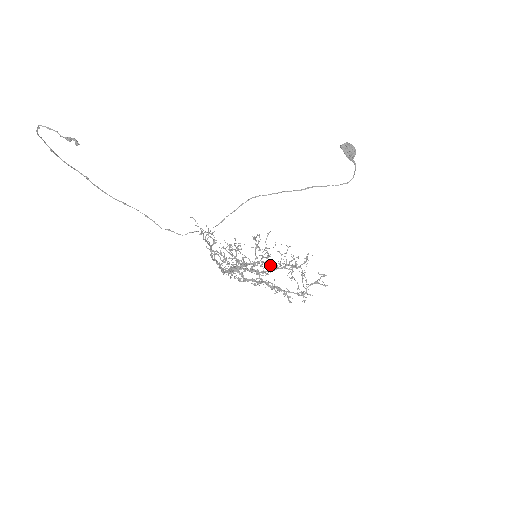
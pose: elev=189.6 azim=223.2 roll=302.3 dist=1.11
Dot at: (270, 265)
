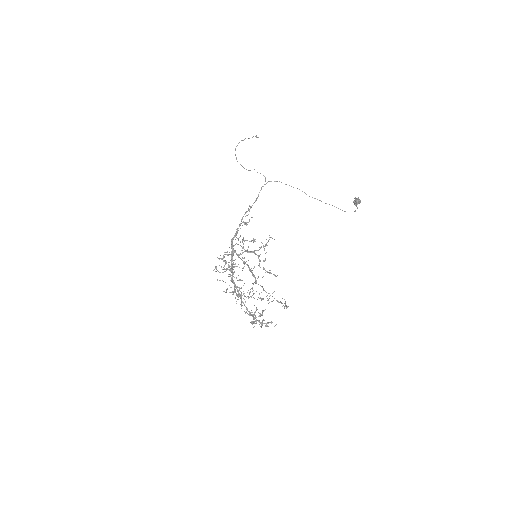
Dot at: (259, 266)
